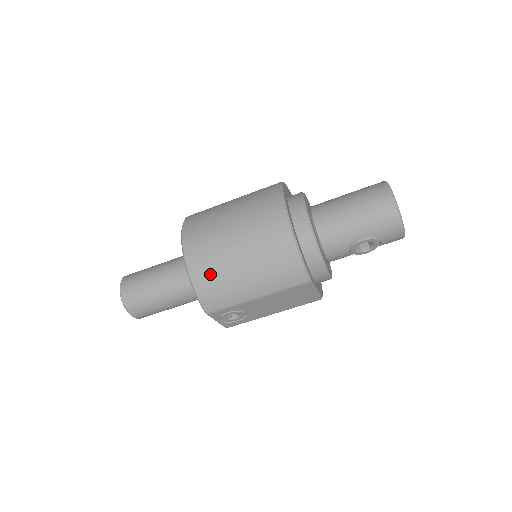
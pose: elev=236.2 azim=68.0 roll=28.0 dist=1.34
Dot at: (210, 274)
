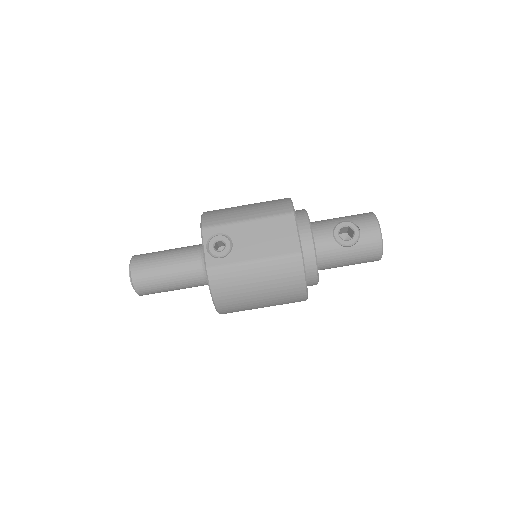
Dot at: (220, 210)
